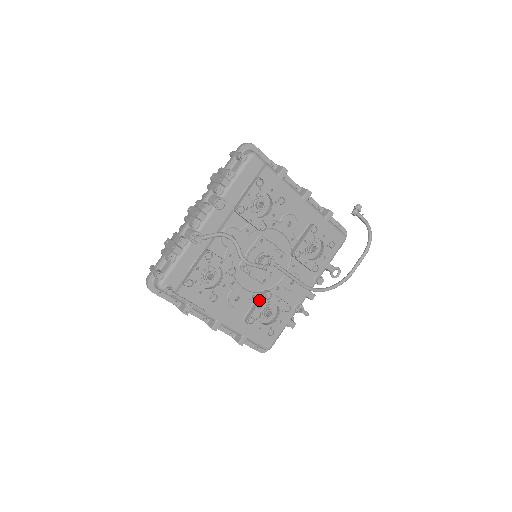
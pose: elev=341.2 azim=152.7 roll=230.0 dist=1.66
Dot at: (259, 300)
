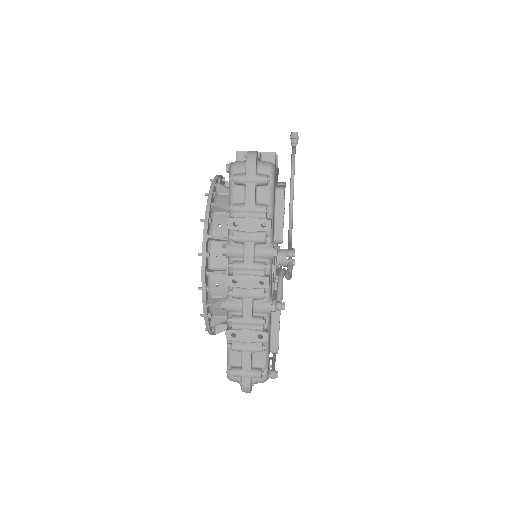
Dot at: occluded
